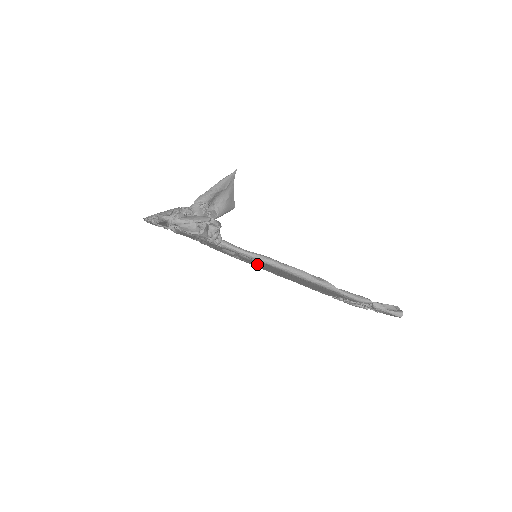
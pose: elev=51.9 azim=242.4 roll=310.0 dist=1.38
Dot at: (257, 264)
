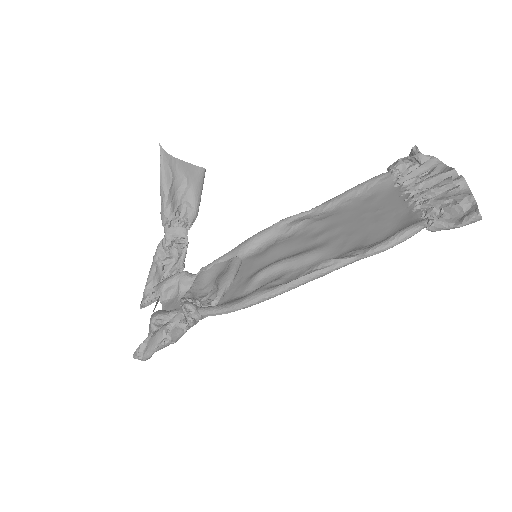
Dot at: (265, 261)
